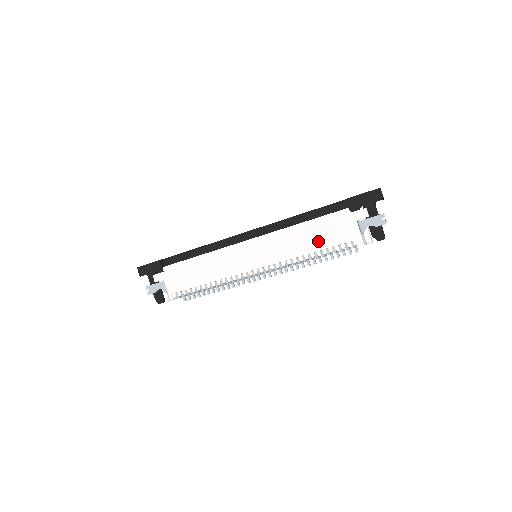
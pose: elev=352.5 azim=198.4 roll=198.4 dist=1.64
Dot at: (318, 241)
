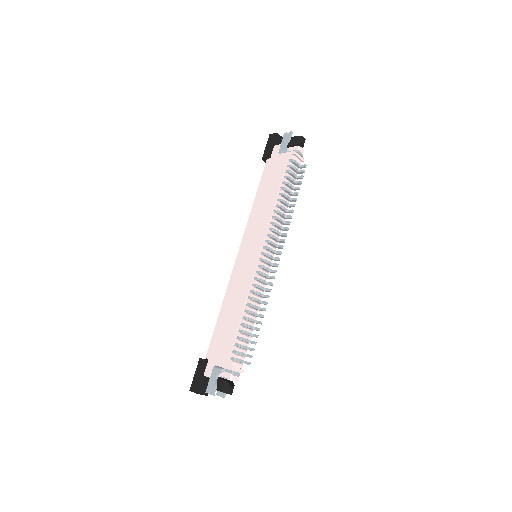
Dot at: (272, 189)
